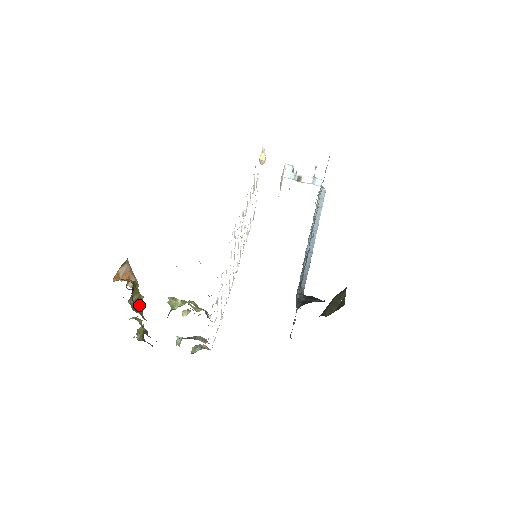
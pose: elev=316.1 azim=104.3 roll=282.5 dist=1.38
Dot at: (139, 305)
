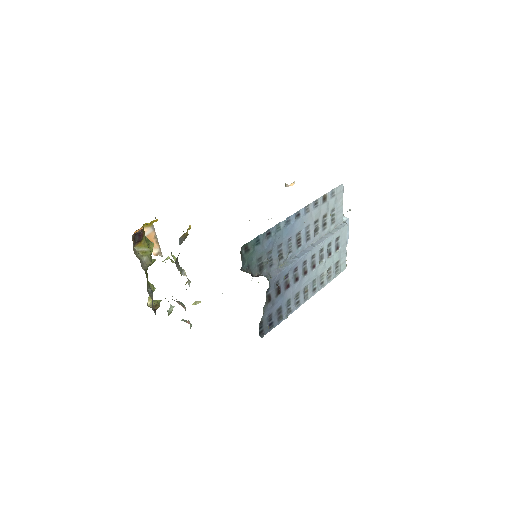
Dot at: (145, 258)
